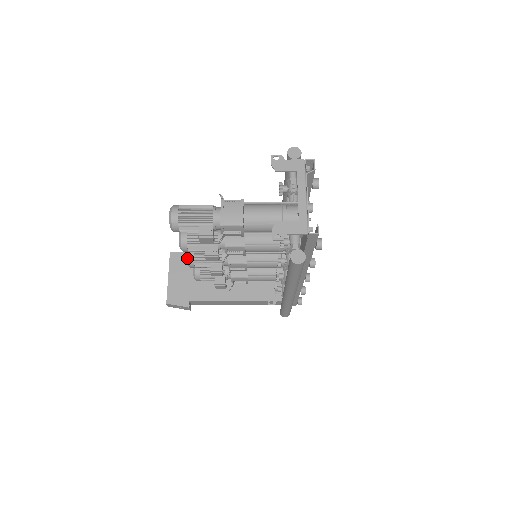
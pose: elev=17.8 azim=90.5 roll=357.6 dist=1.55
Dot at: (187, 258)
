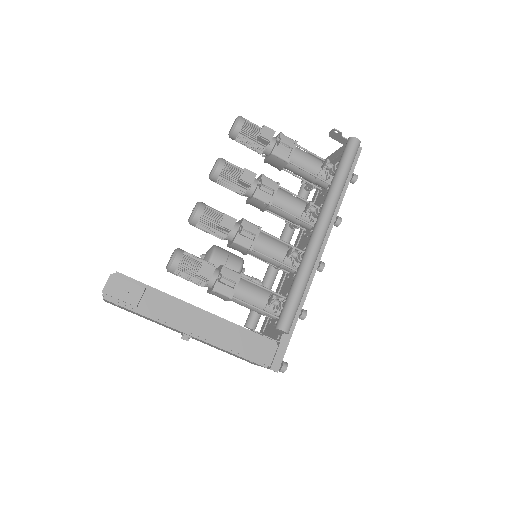
Dot at: (198, 202)
